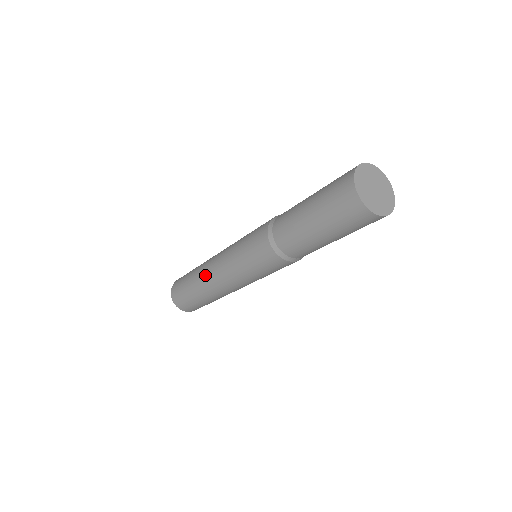
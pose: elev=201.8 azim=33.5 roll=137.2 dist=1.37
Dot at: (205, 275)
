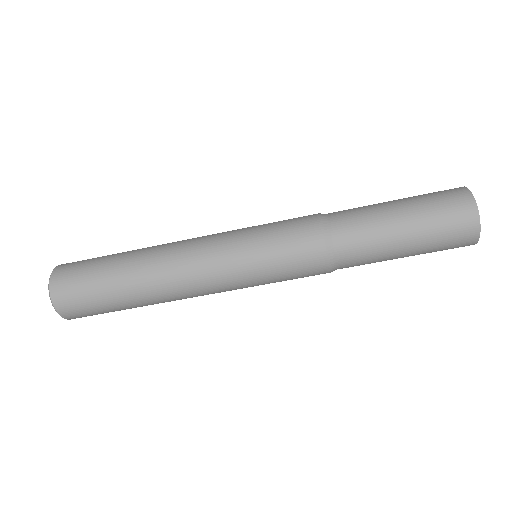
Dot at: (167, 243)
